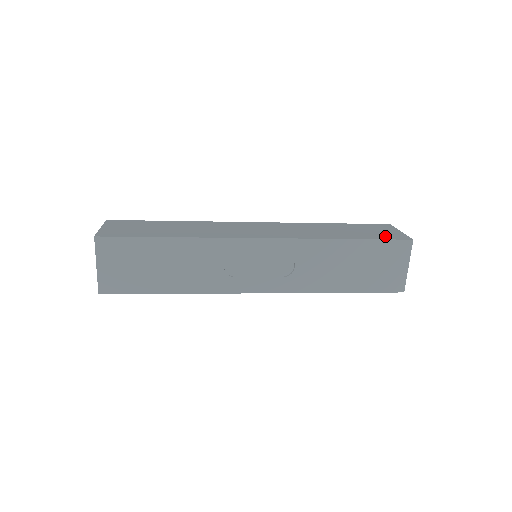
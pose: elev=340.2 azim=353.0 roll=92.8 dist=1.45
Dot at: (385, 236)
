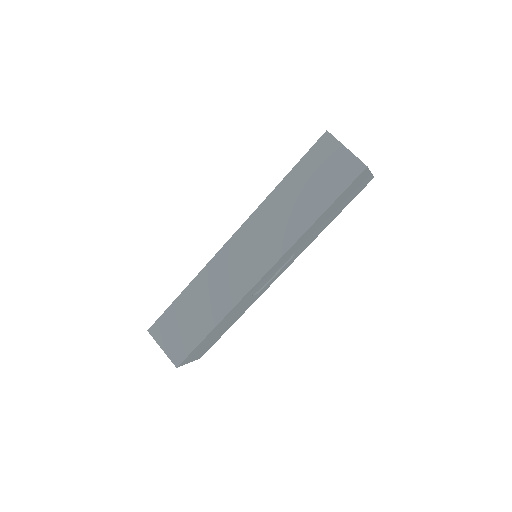
Dot at: (342, 179)
